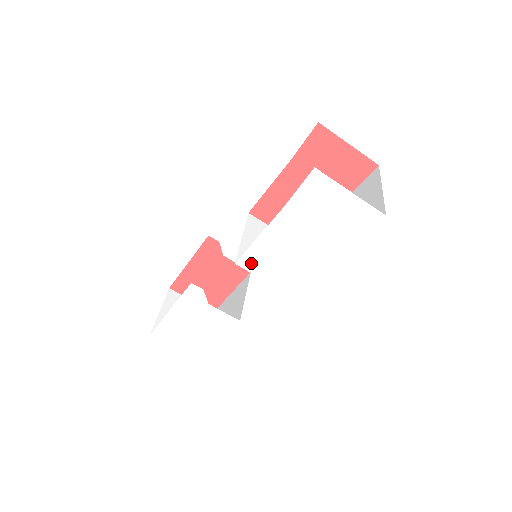
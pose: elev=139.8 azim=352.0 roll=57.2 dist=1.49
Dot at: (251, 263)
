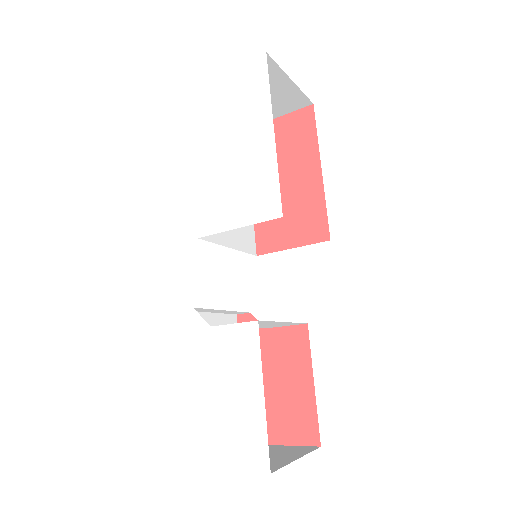
Dot at: (210, 221)
